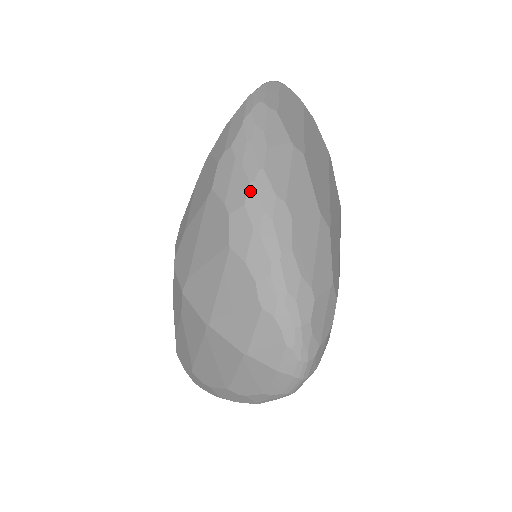
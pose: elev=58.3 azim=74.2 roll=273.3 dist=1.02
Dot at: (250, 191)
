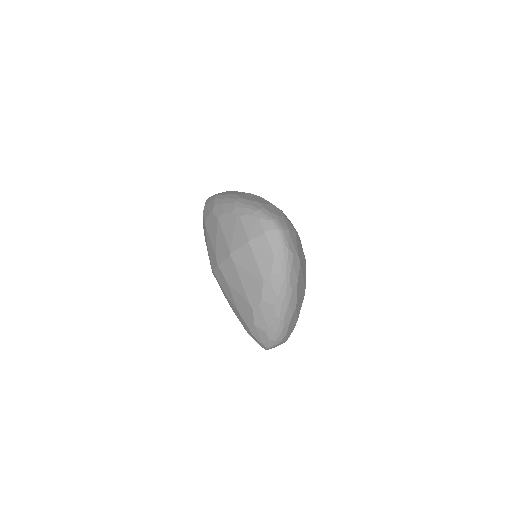
Dot at: (215, 201)
